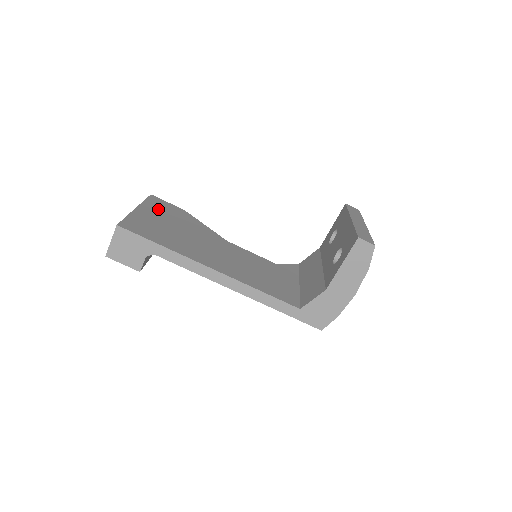
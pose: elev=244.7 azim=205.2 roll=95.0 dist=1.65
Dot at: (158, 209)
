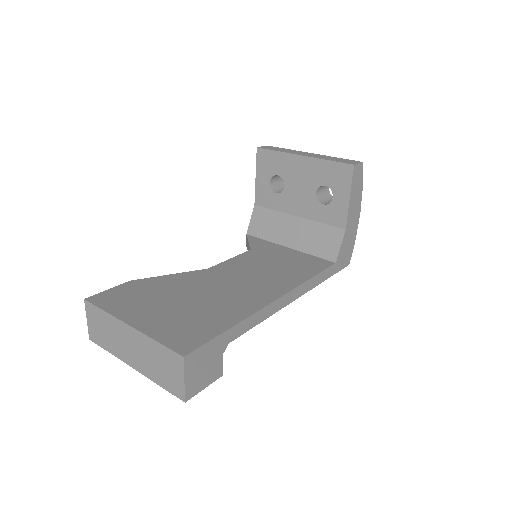
Dot at: (130, 304)
